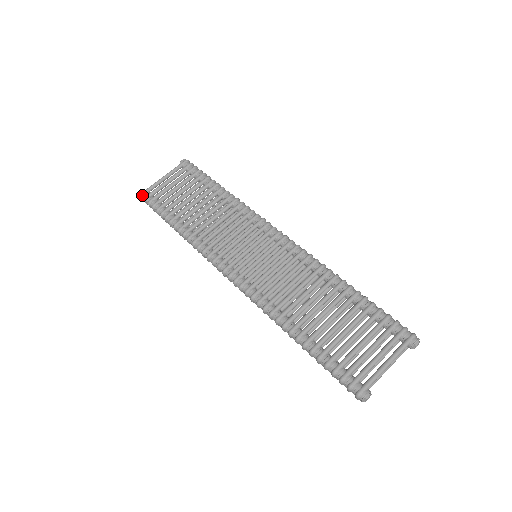
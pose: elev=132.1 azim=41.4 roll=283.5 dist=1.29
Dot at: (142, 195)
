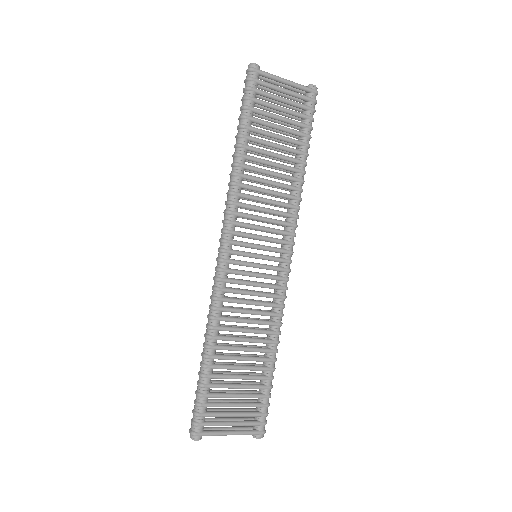
Dot at: (252, 71)
